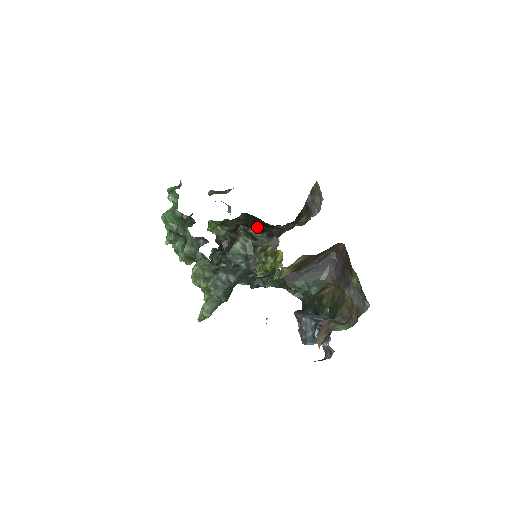
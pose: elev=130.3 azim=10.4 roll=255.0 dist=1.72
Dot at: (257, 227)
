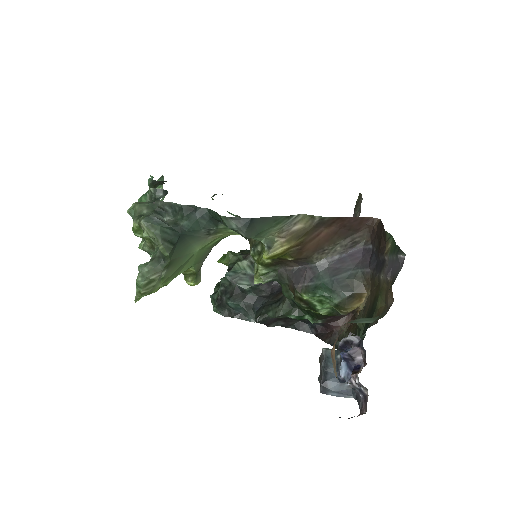
Dot at: occluded
